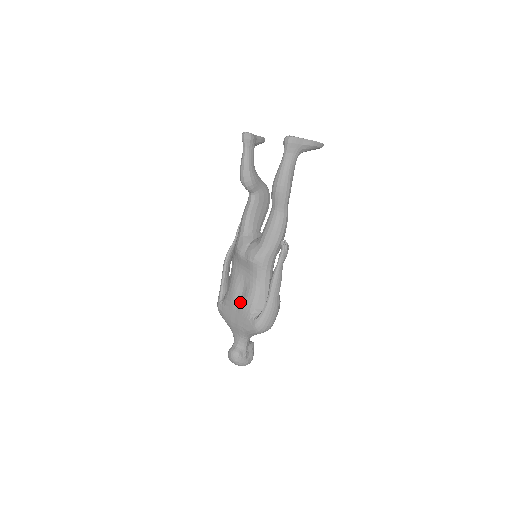
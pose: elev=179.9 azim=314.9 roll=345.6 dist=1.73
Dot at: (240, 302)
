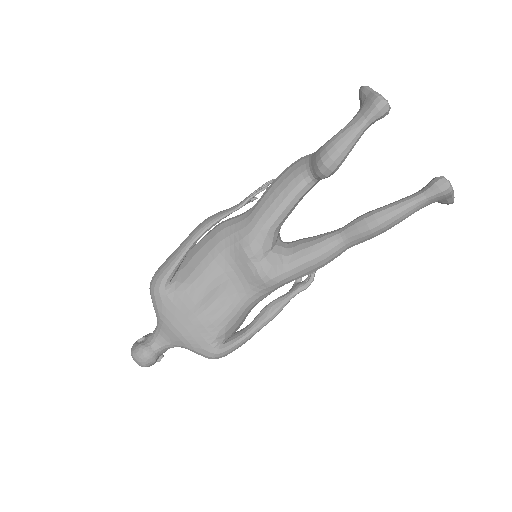
Dot at: (206, 313)
